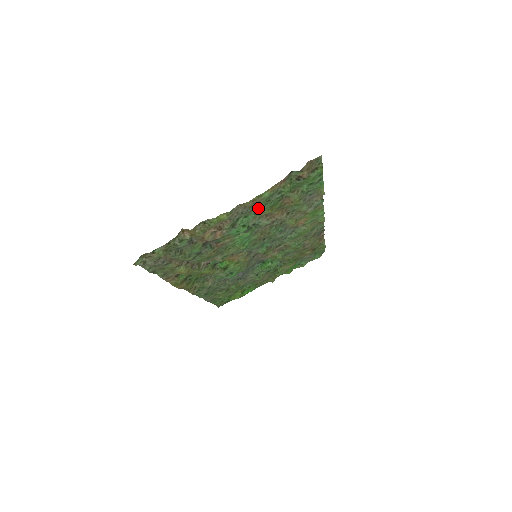
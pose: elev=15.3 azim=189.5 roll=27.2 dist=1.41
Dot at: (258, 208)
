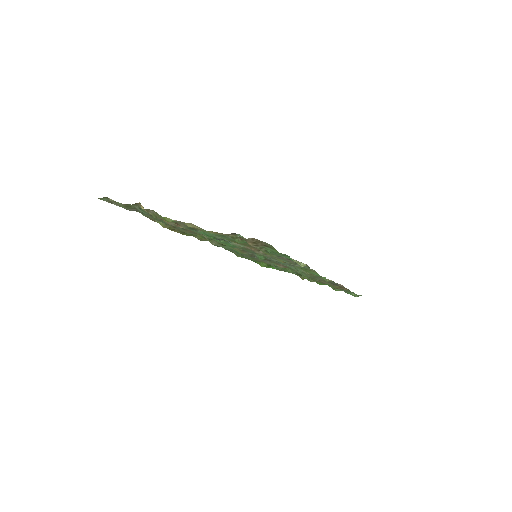
Dot at: occluded
